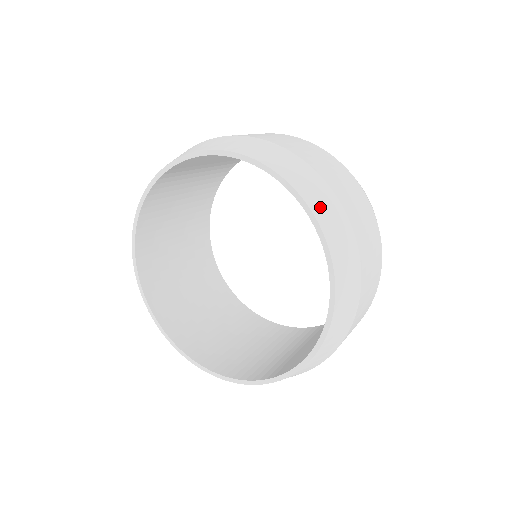
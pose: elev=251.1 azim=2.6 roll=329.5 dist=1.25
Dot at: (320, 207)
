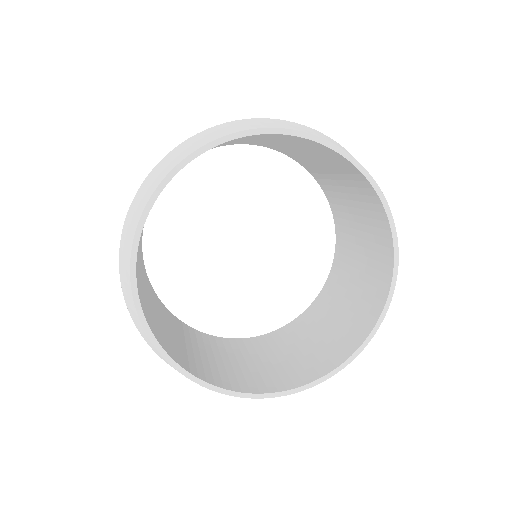
Dot at: occluded
